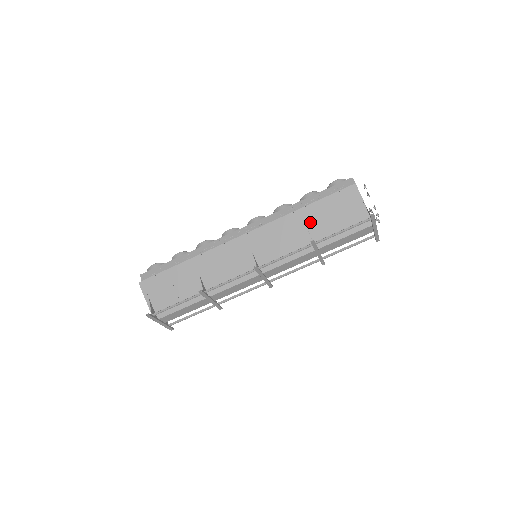
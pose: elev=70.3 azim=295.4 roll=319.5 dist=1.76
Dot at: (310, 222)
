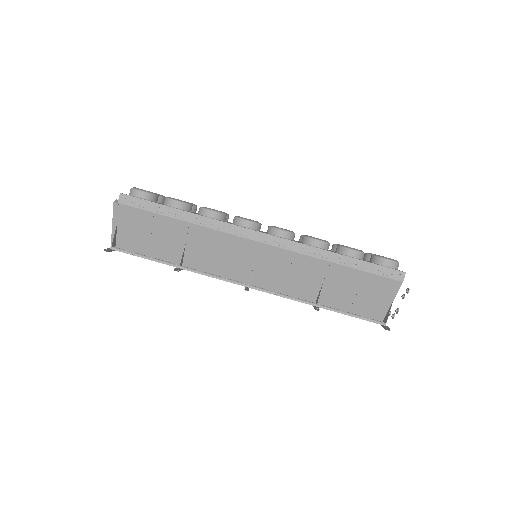
Dot at: (331, 280)
